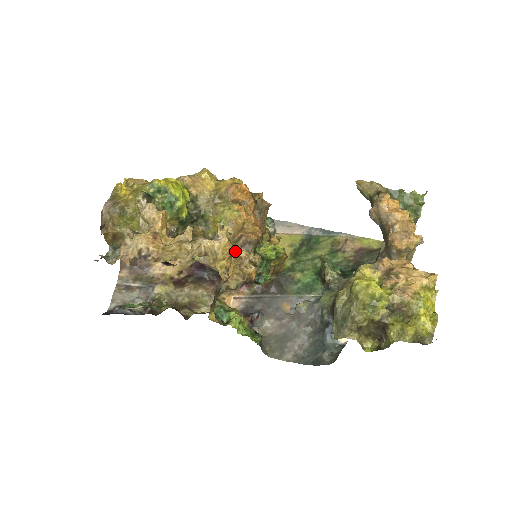
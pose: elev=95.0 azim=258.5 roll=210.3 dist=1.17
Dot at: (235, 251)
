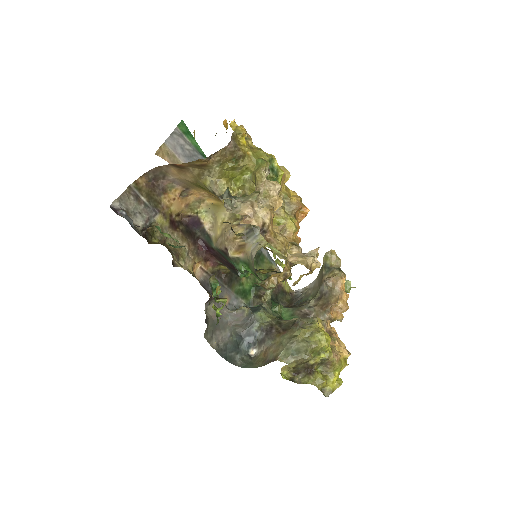
Dot at: occluded
